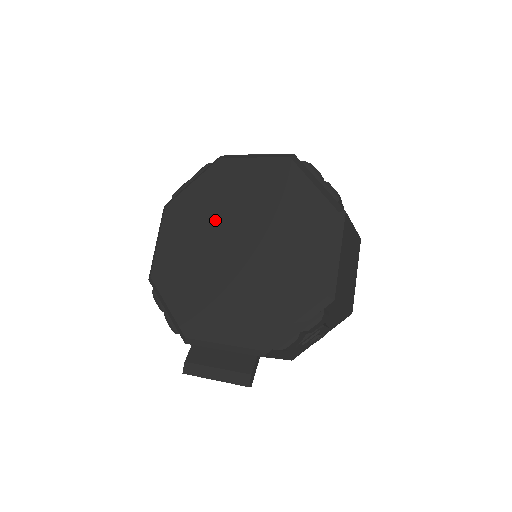
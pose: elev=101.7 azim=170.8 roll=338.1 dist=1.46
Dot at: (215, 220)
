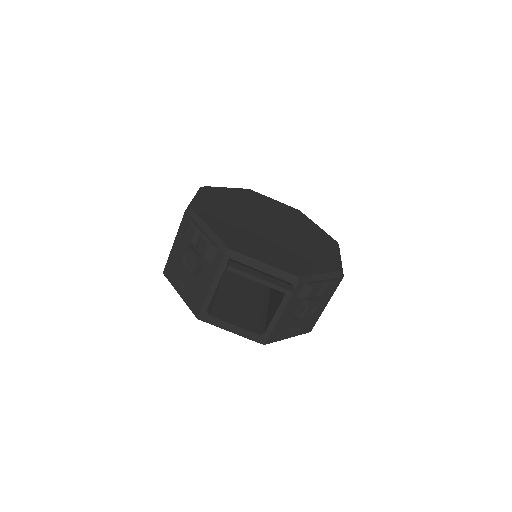
Dot at: (250, 209)
